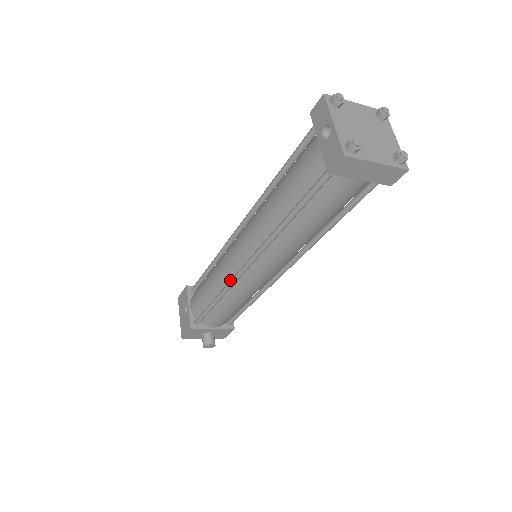
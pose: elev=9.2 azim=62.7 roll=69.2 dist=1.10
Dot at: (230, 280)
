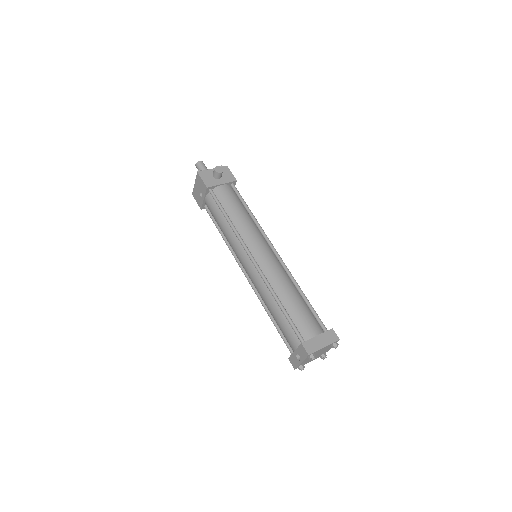
Dot at: (235, 258)
